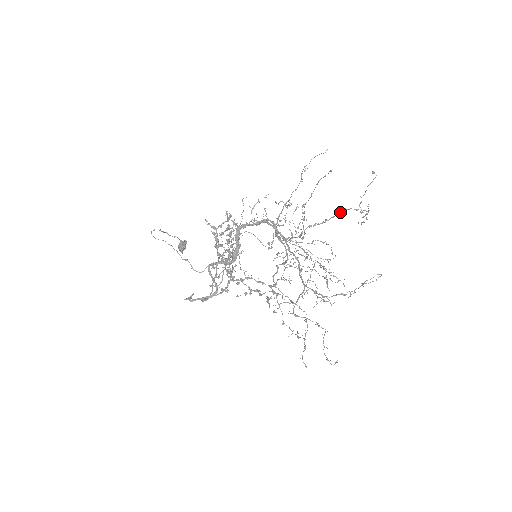
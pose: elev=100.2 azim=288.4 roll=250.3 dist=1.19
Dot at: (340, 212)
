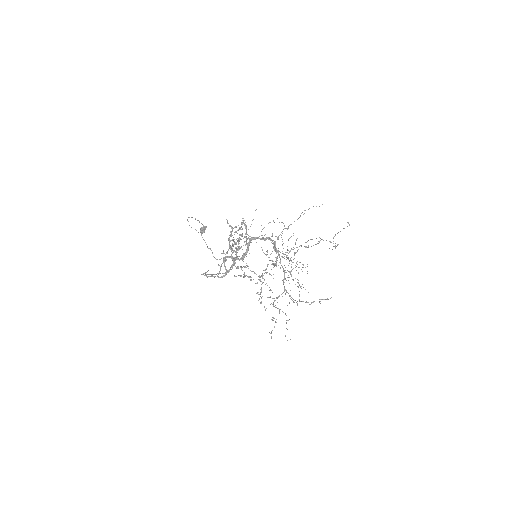
Dot at: (319, 242)
